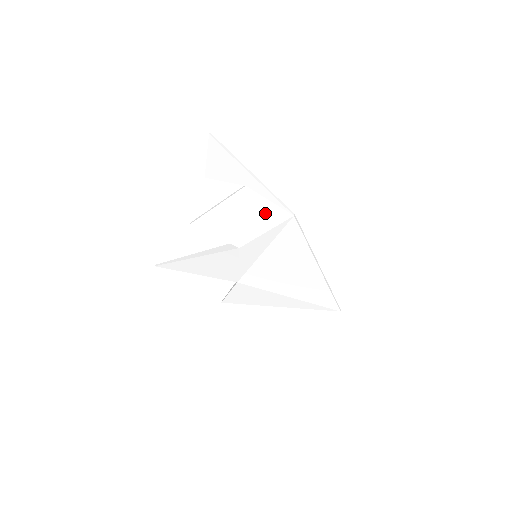
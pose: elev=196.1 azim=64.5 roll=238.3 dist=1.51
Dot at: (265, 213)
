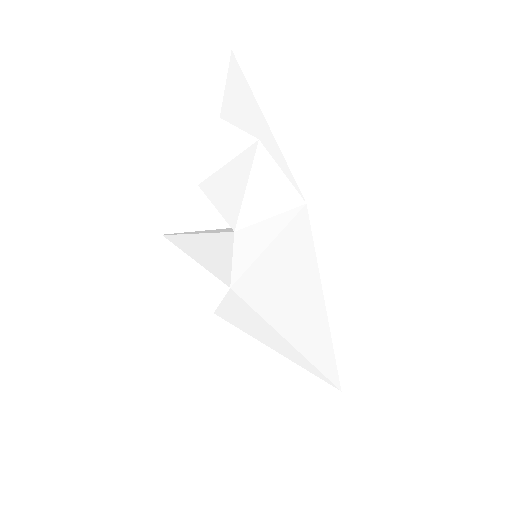
Dot at: (273, 188)
